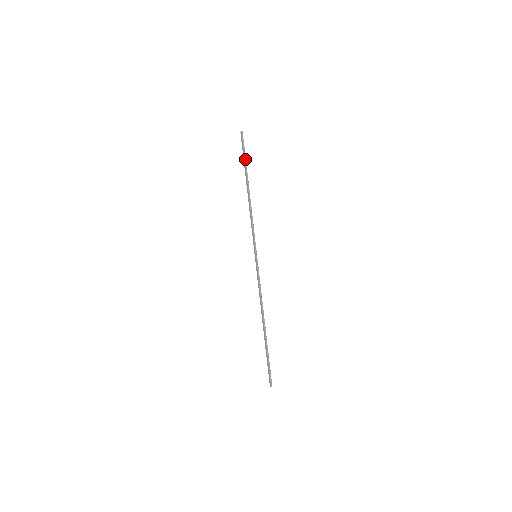
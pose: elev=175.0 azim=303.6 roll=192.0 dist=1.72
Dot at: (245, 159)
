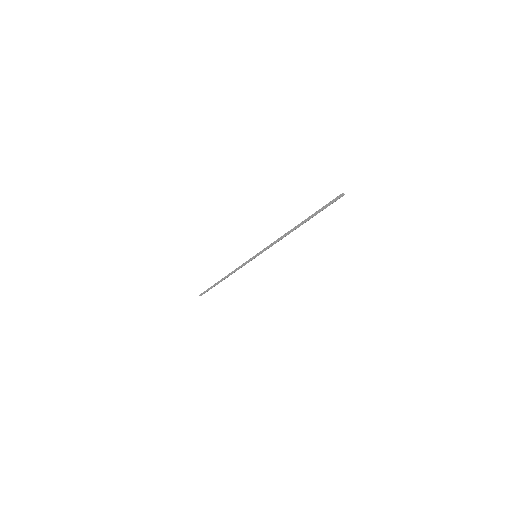
Dot at: occluded
